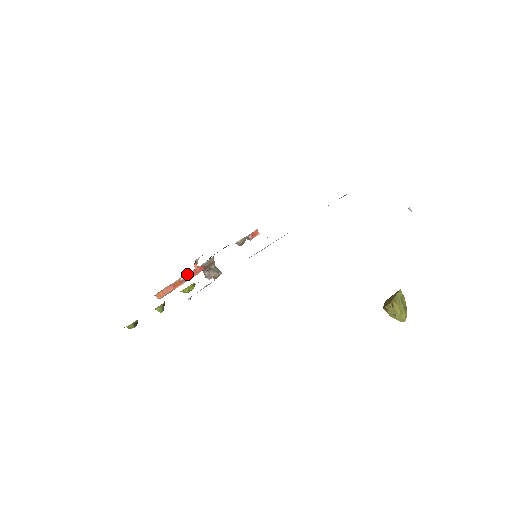
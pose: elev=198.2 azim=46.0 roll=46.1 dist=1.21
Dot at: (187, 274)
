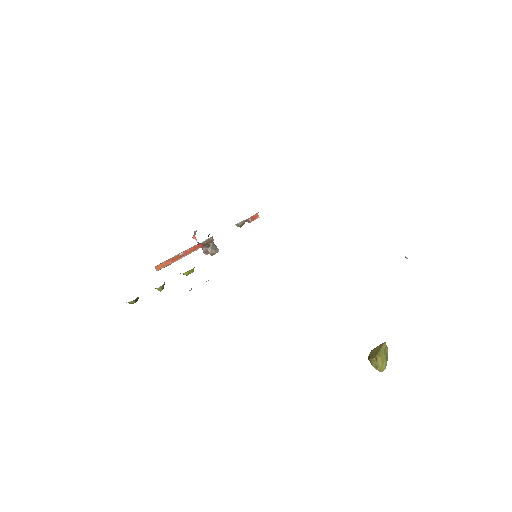
Dot at: (186, 250)
